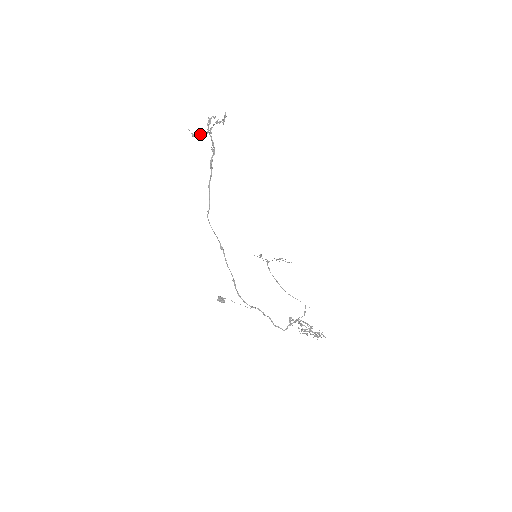
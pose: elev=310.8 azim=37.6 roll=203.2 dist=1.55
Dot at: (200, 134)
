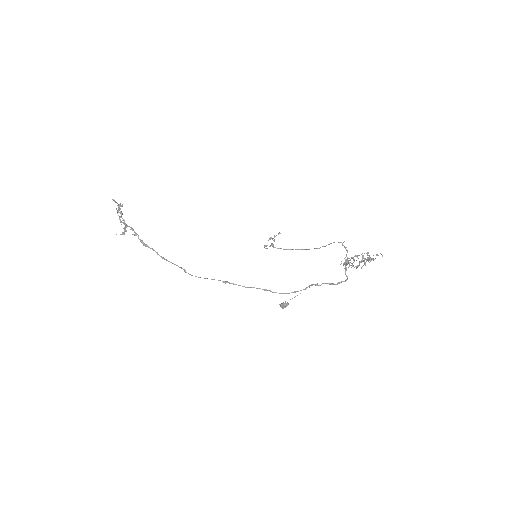
Dot at: (125, 228)
